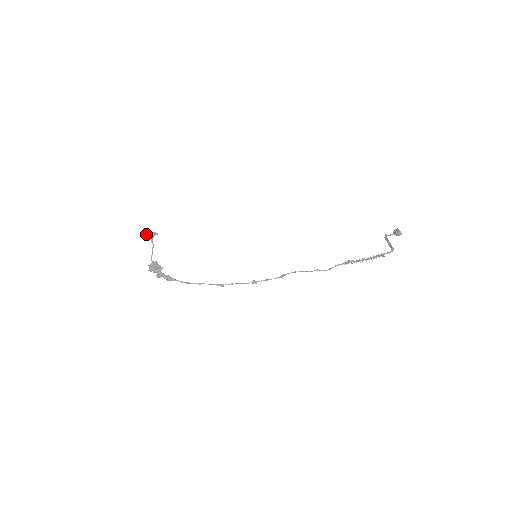
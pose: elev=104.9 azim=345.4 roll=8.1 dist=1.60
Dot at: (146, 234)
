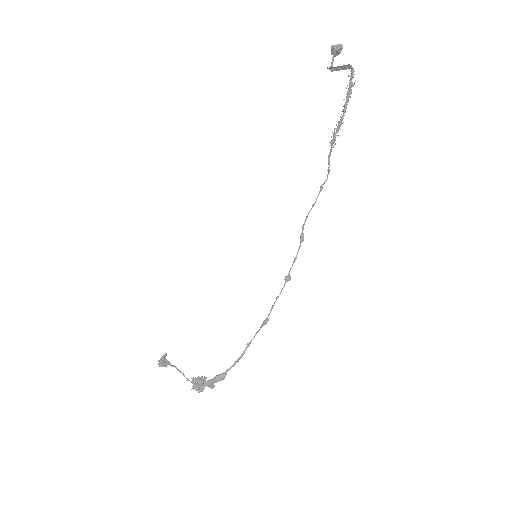
Dot at: occluded
